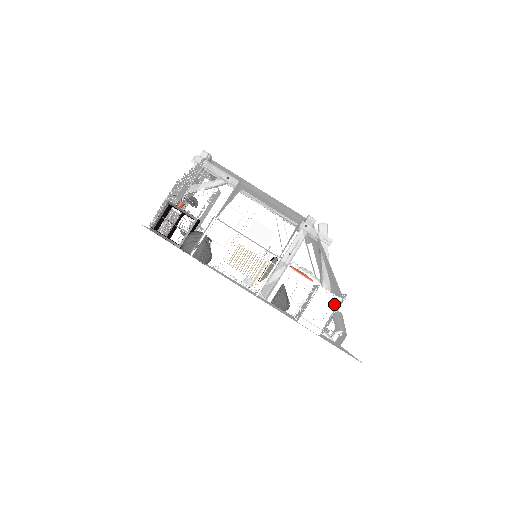
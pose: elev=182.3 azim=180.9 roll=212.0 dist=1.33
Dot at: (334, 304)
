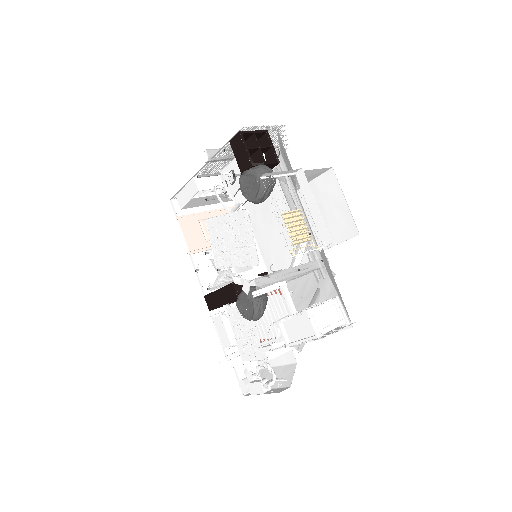
Dot at: (341, 322)
